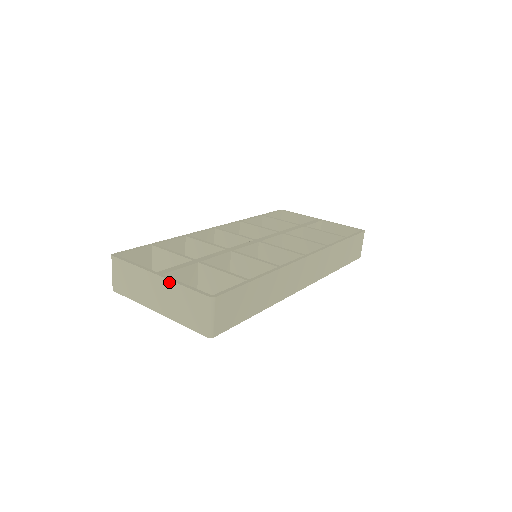
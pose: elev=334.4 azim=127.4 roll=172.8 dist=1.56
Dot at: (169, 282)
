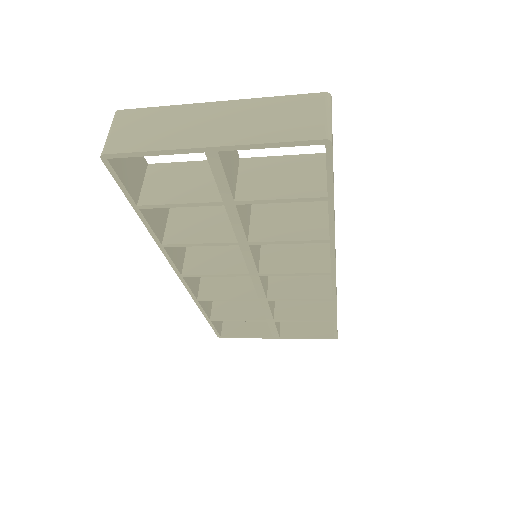
Dot at: (244, 101)
